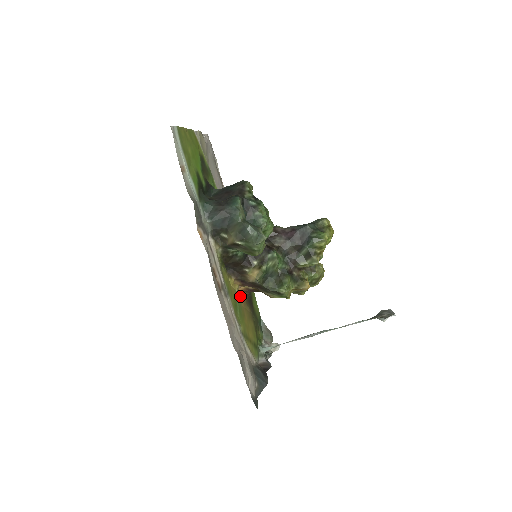
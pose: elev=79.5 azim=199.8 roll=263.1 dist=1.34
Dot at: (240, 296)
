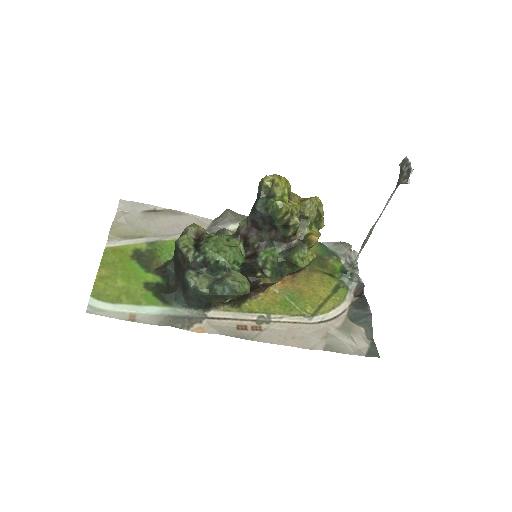
Dot at: (282, 284)
